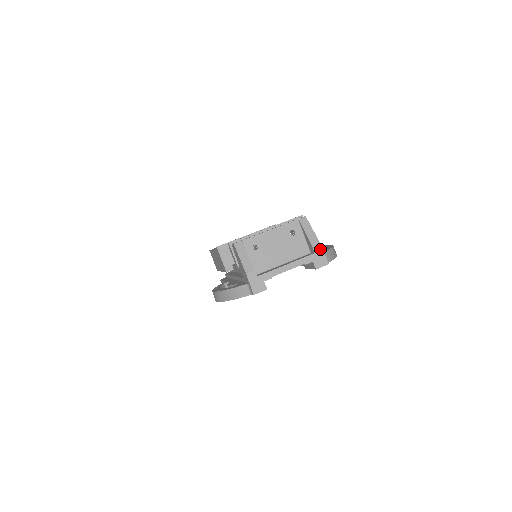
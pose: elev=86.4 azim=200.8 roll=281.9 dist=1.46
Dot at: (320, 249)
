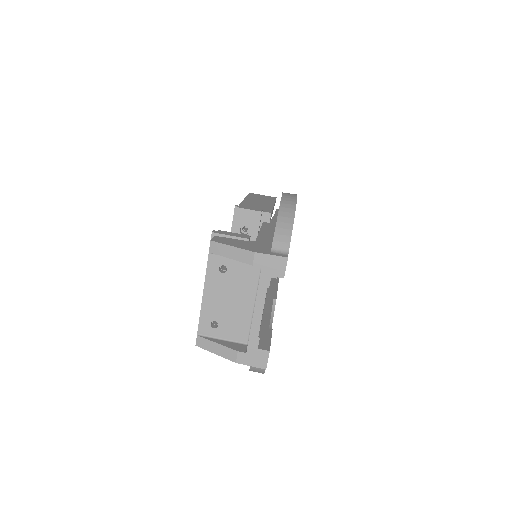
Dot at: (260, 257)
